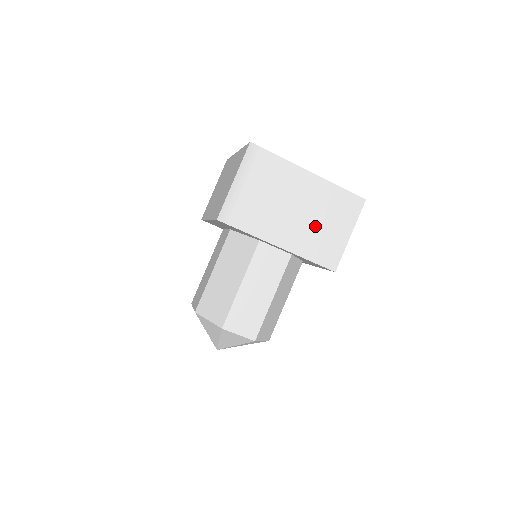
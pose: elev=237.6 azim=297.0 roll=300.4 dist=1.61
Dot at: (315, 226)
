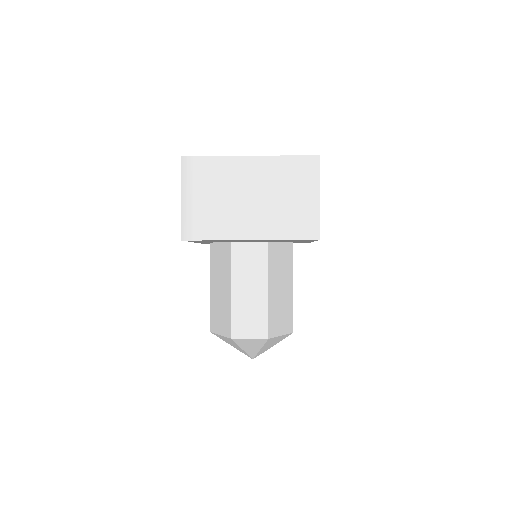
Dot at: (278, 205)
